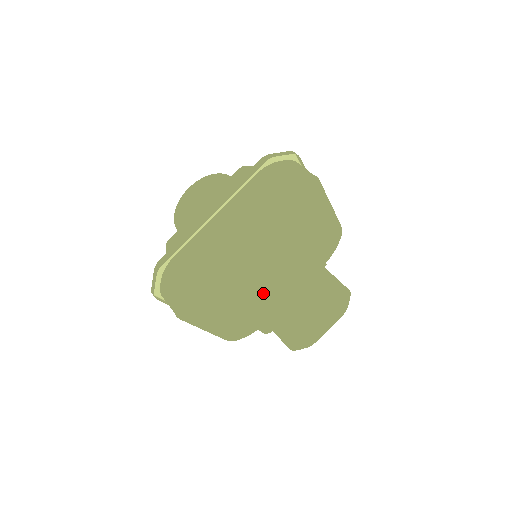
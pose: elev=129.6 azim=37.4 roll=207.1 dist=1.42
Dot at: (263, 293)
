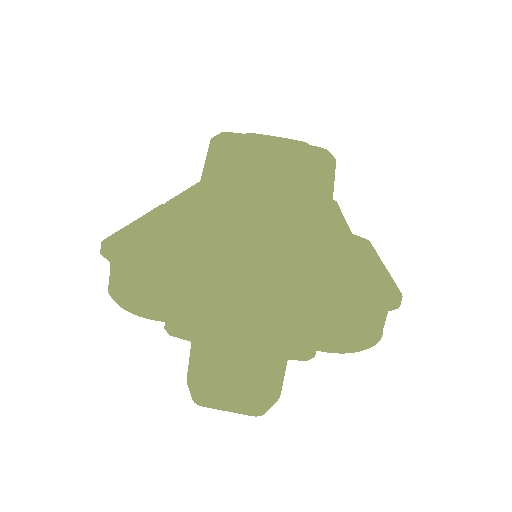
Dot at: (210, 357)
